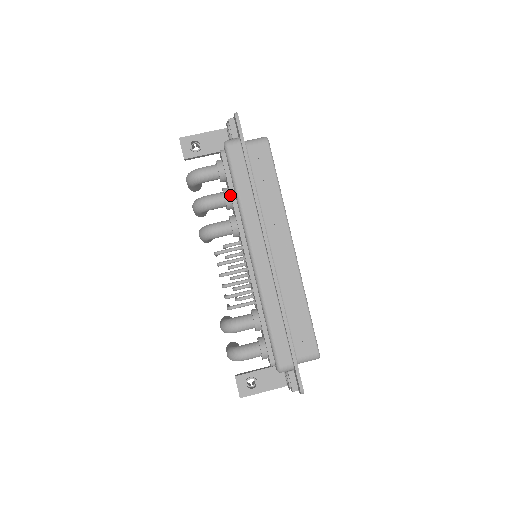
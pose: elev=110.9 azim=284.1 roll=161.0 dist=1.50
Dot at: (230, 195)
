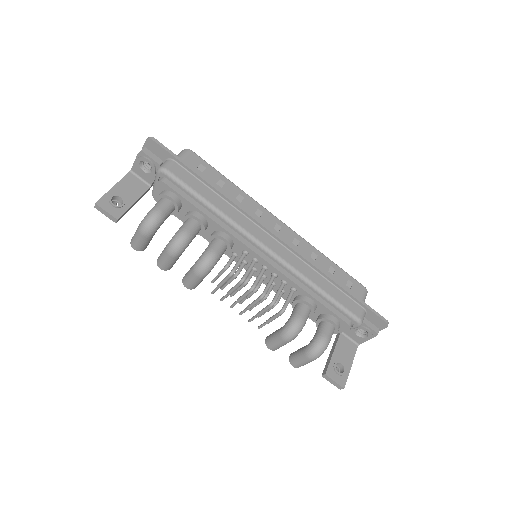
Dot at: (200, 214)
